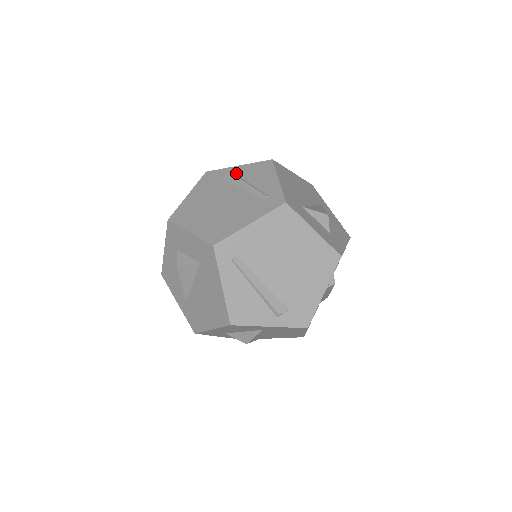
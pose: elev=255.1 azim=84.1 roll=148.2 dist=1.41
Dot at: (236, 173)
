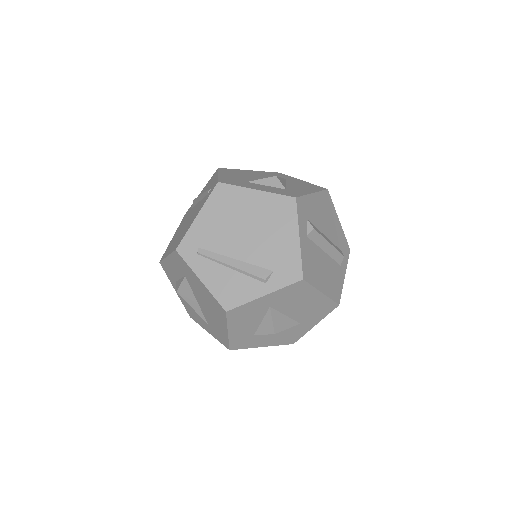
Dot at: occluded
